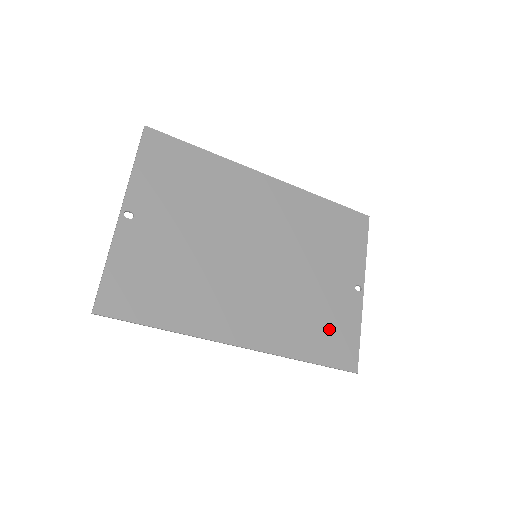
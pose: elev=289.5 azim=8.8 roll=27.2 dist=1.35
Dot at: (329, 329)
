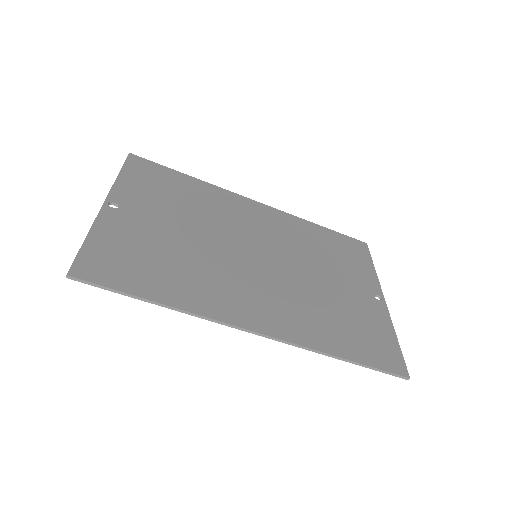
Dot at: (358, 329)
